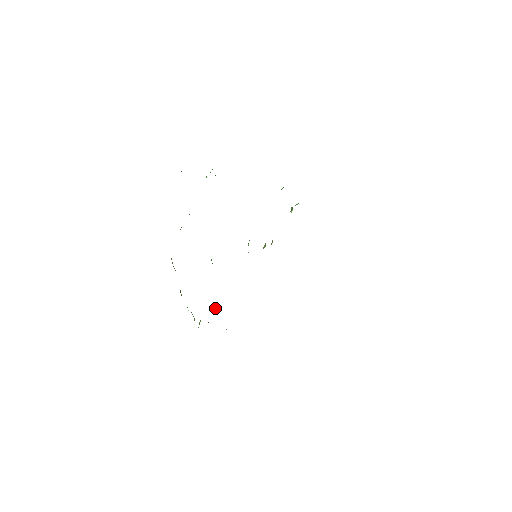
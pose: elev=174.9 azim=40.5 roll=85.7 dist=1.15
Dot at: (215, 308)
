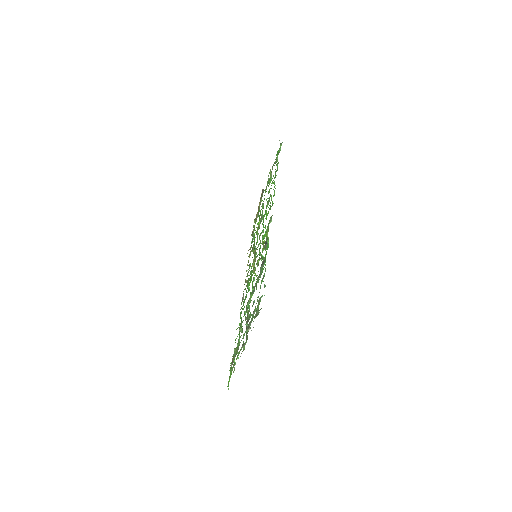
Dot at: occluded
